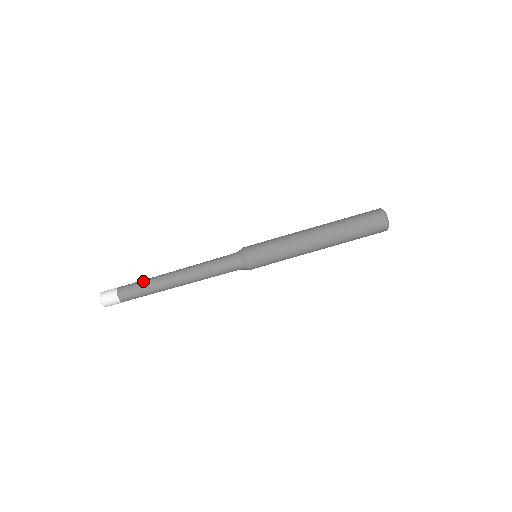
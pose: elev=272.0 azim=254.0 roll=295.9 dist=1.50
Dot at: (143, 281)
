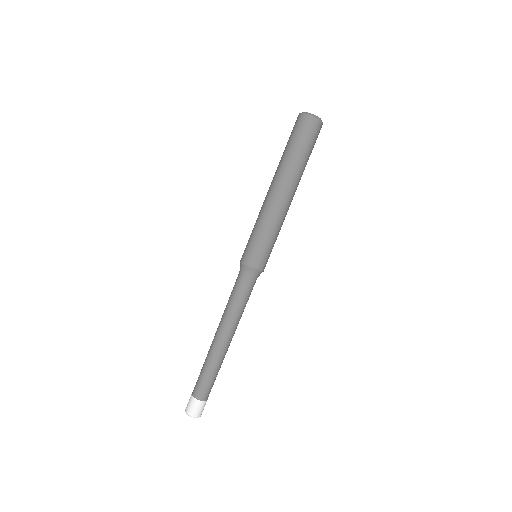
Dot at: (204, 370)
